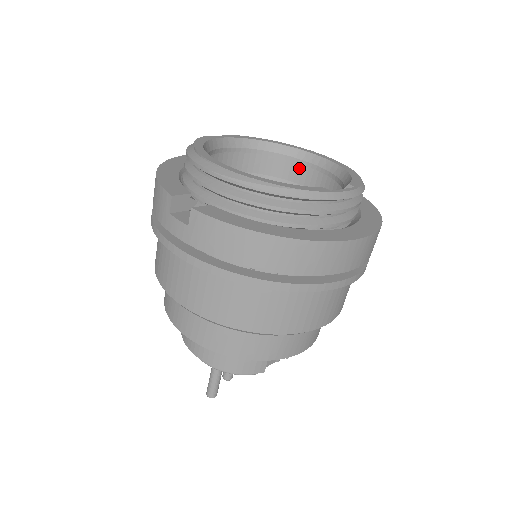
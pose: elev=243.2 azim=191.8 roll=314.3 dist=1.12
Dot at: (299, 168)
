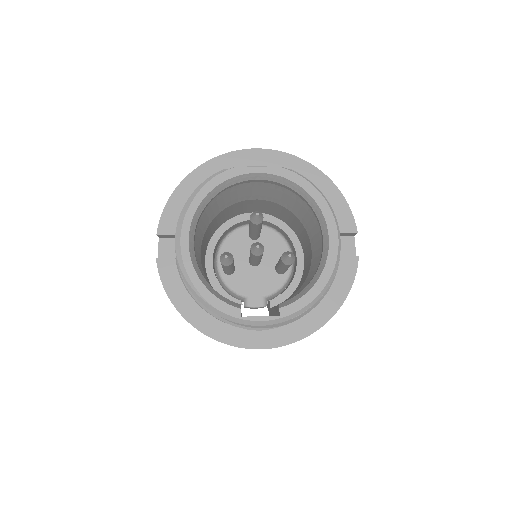
Dot at: occluded
